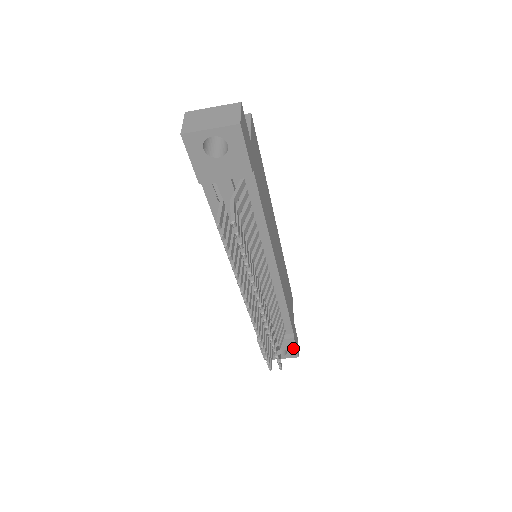
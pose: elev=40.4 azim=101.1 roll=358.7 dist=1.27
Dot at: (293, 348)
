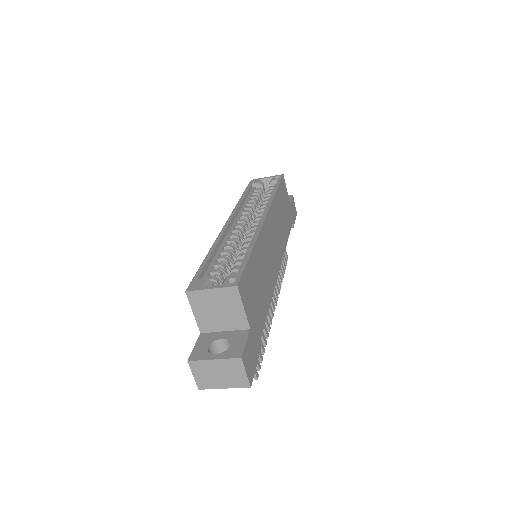
Dot at: occluded
